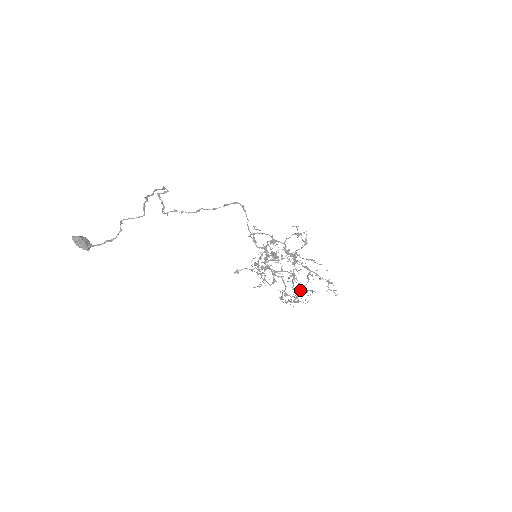
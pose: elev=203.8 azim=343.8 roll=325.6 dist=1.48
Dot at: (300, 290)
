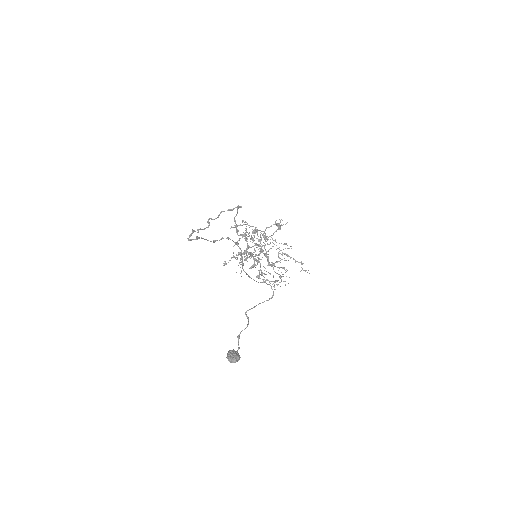
Dot at: occluded
